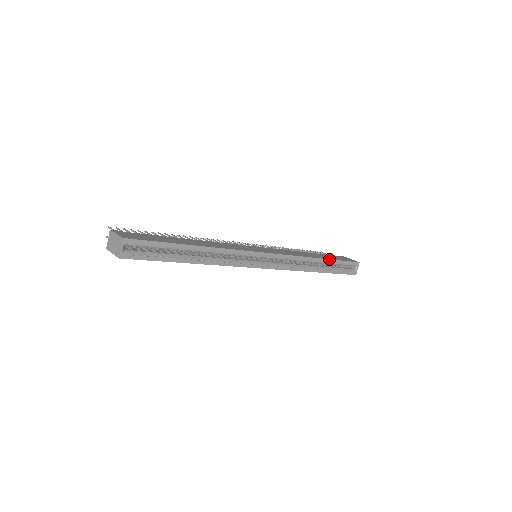
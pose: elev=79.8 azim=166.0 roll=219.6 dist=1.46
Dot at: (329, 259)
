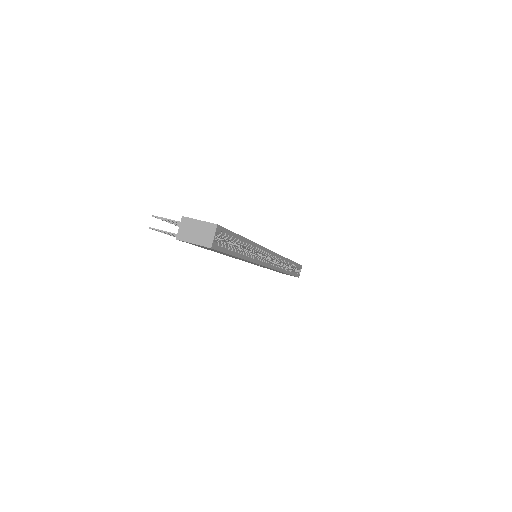
Dot at: (293, 261)
